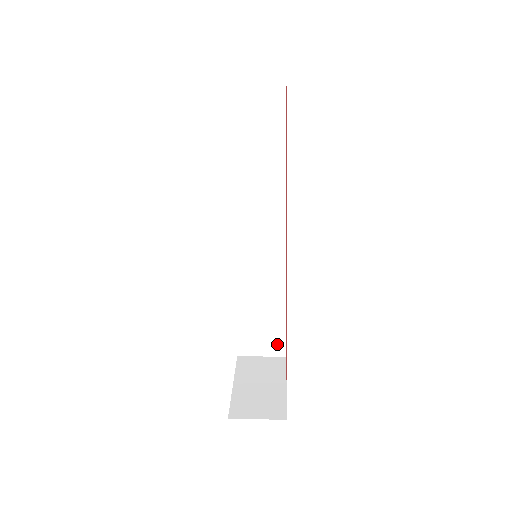
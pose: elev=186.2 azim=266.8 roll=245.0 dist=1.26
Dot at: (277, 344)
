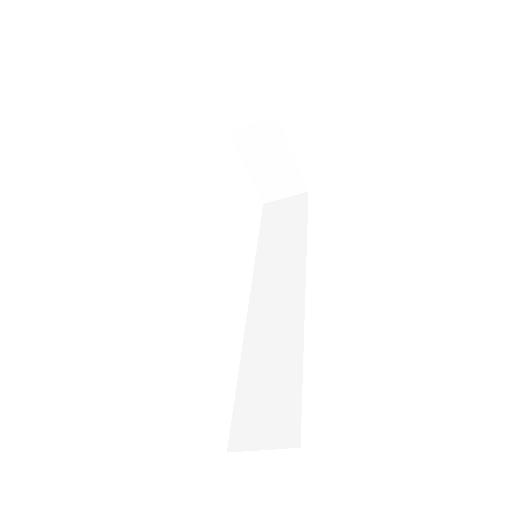
Dot at: (288, 425)
